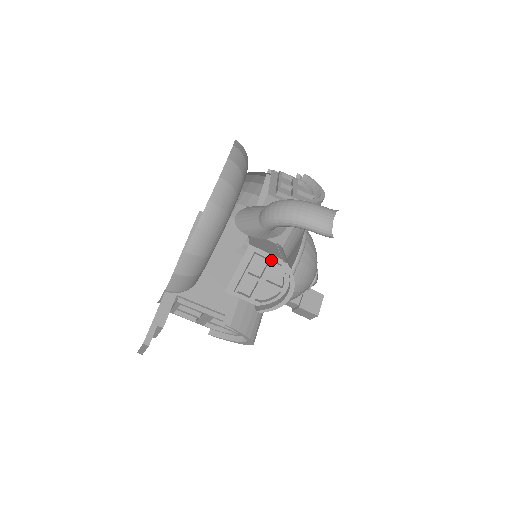
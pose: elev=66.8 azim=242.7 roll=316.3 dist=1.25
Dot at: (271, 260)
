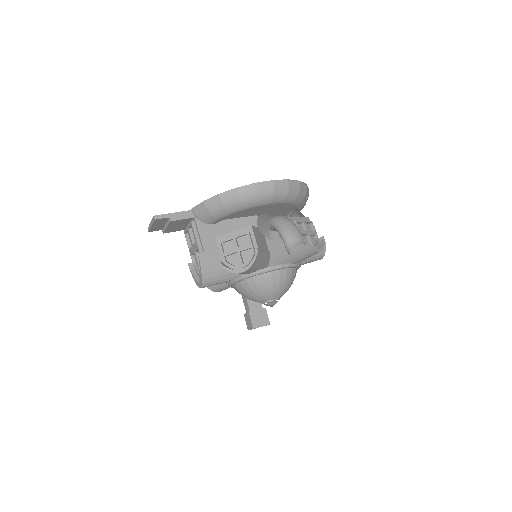
Dot at: (253, 244)
